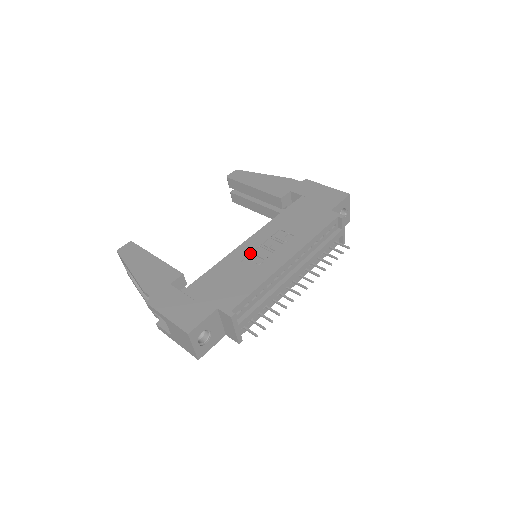
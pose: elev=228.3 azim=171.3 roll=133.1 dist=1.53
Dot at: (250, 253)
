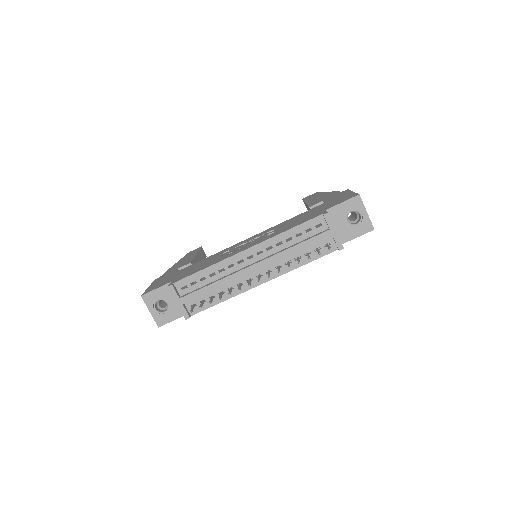
Dot at: (235, 247)
